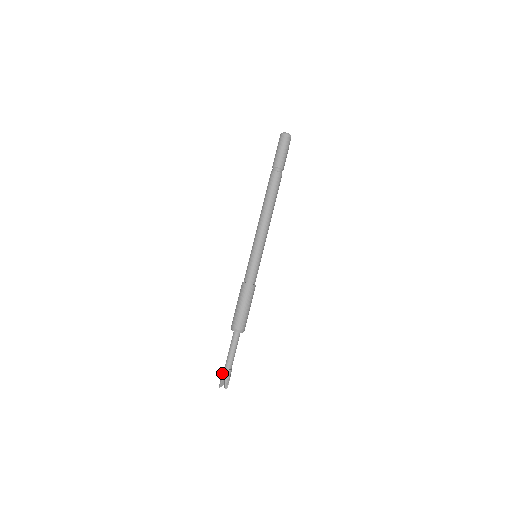
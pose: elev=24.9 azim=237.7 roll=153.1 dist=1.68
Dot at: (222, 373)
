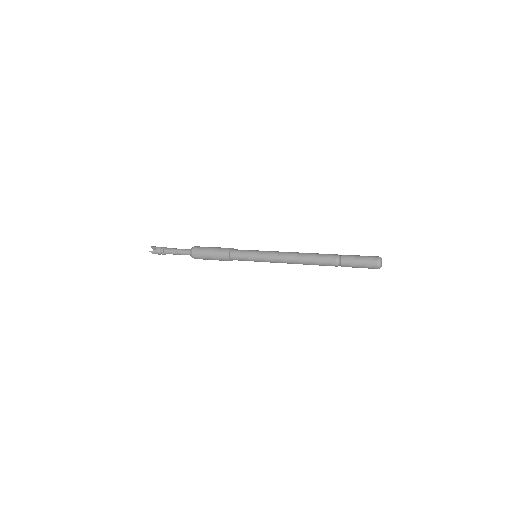
Dot at: (159, 251)
